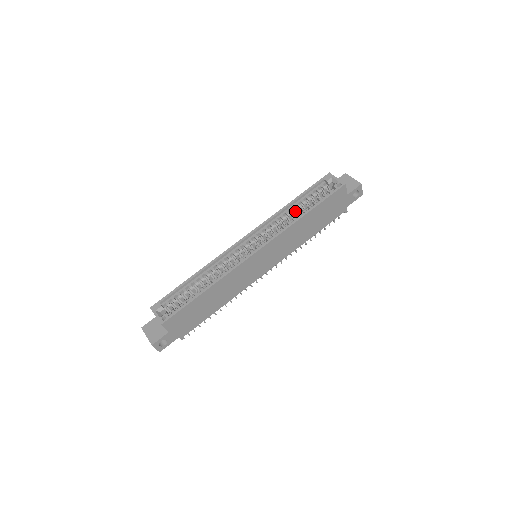
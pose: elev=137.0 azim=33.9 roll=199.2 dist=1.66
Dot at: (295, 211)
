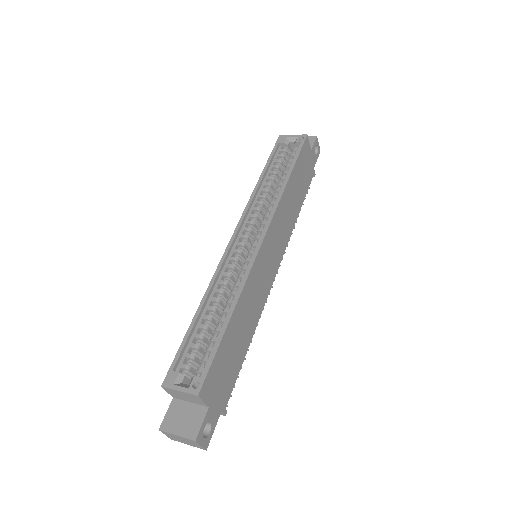
Dot at: (271, 185)
